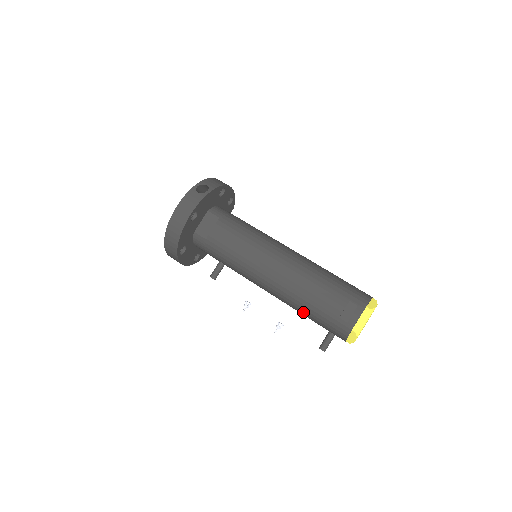
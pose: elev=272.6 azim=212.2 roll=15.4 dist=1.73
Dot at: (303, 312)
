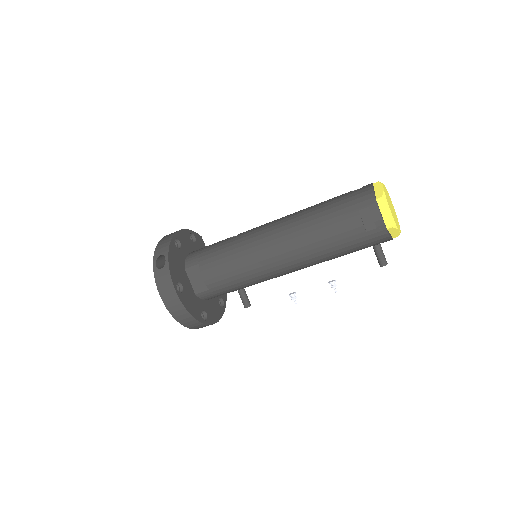
Dot at: (336, 257)
